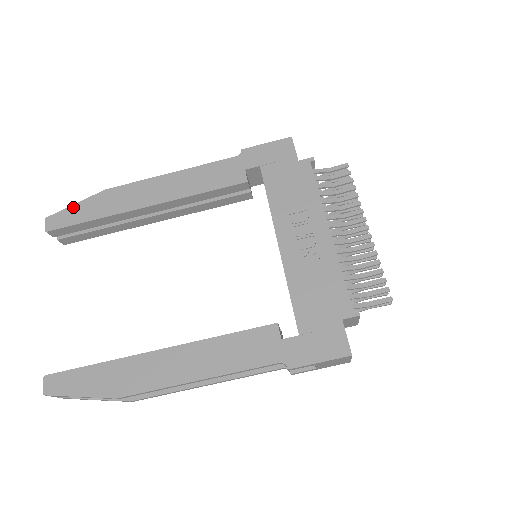
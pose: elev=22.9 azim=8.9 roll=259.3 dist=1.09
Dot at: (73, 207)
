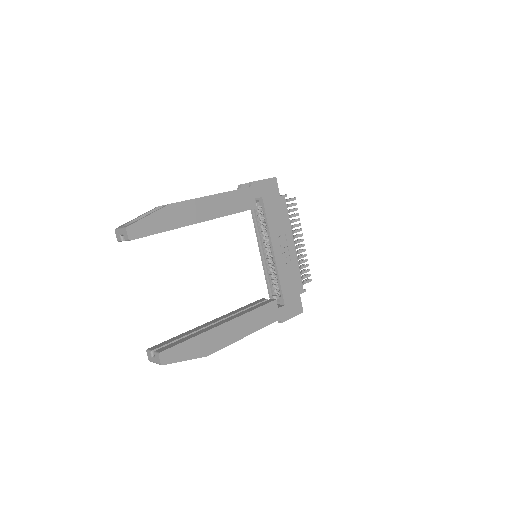
Dot at: (147, 218)
